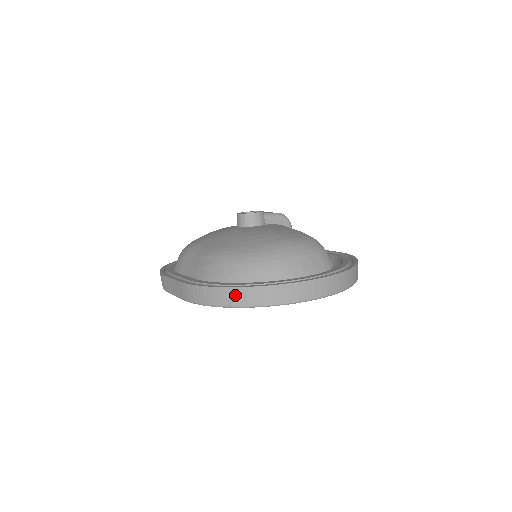
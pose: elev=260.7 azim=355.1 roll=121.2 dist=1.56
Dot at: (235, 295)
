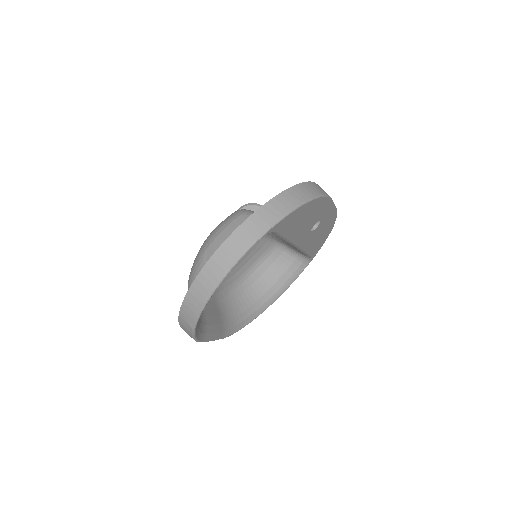
Dot at: (184, 319)
